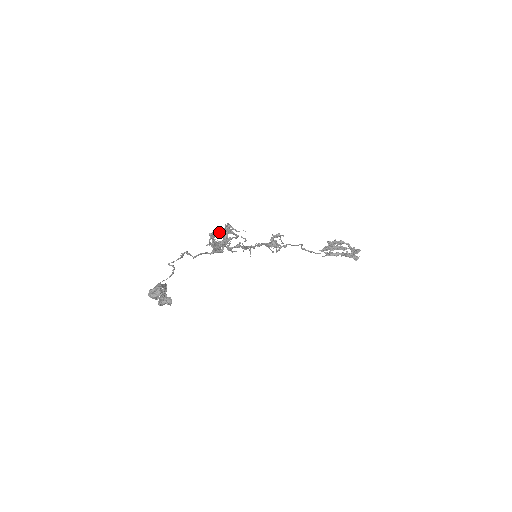
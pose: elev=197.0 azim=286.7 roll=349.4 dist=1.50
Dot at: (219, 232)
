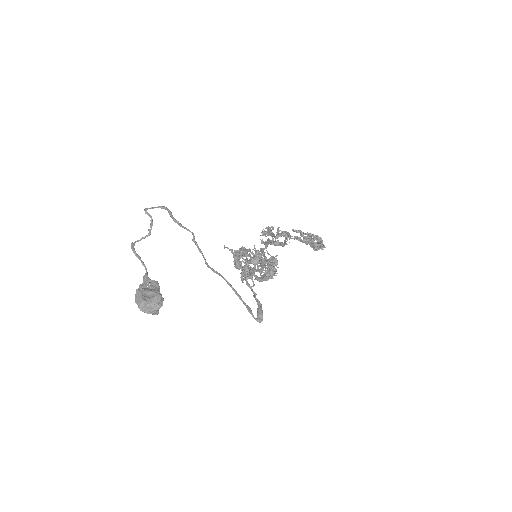
Dot at: (260, 261)
